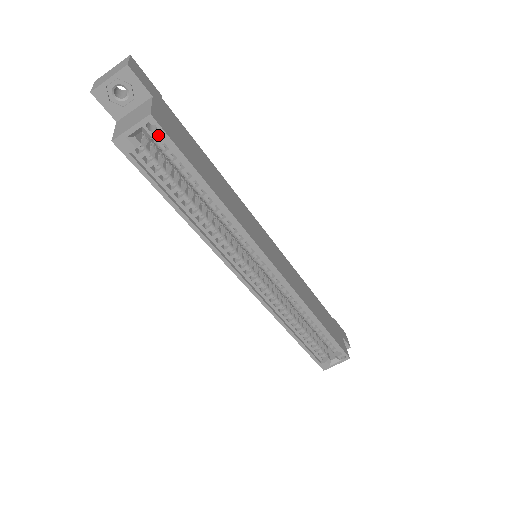
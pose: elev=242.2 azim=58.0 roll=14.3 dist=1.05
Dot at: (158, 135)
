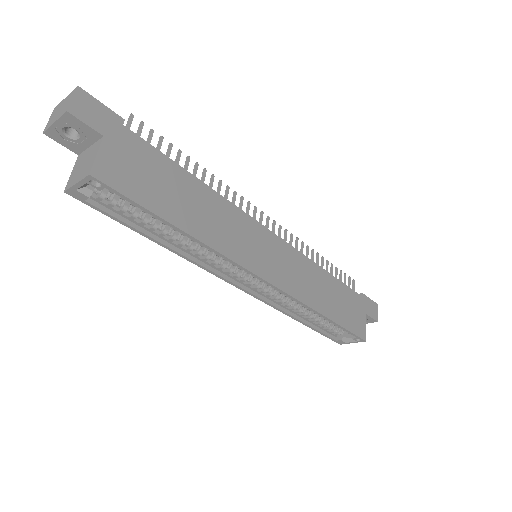
Dot at: (107, 186)
